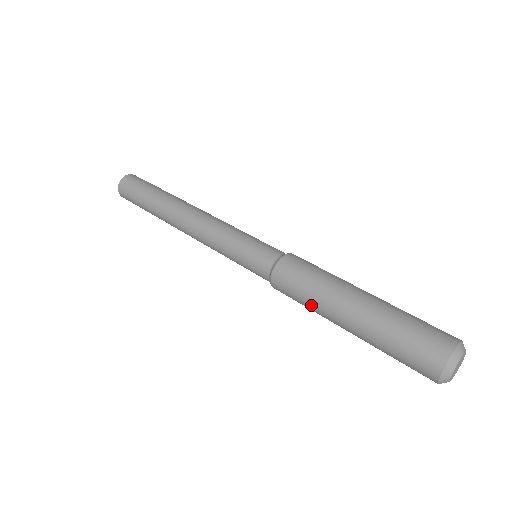
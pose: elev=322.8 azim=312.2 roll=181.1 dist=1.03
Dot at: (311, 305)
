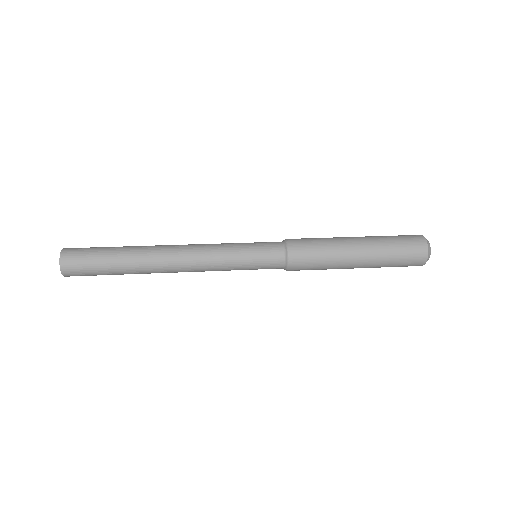
Dot at: (328, 266)
